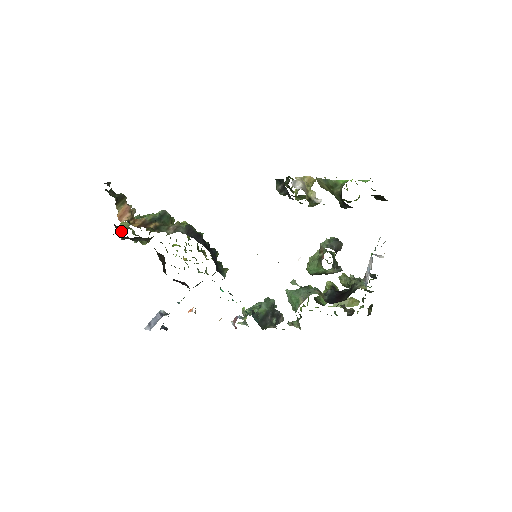
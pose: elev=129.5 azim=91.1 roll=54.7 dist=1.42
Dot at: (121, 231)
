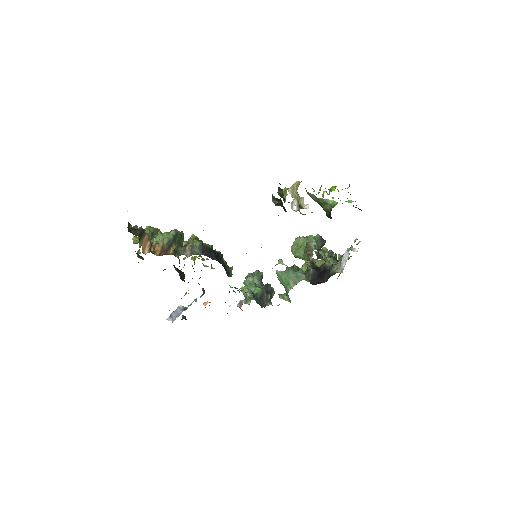
Dot at: (140, 253)
